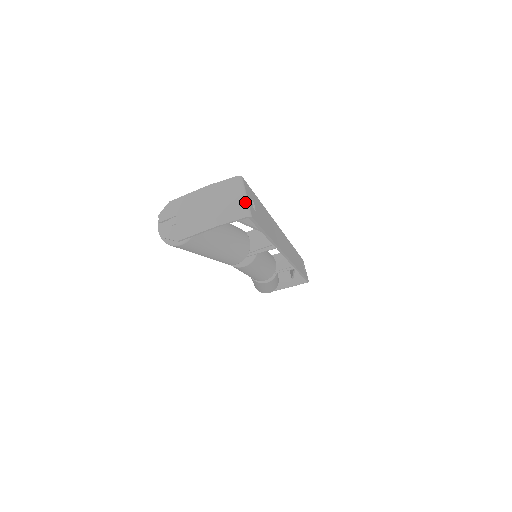
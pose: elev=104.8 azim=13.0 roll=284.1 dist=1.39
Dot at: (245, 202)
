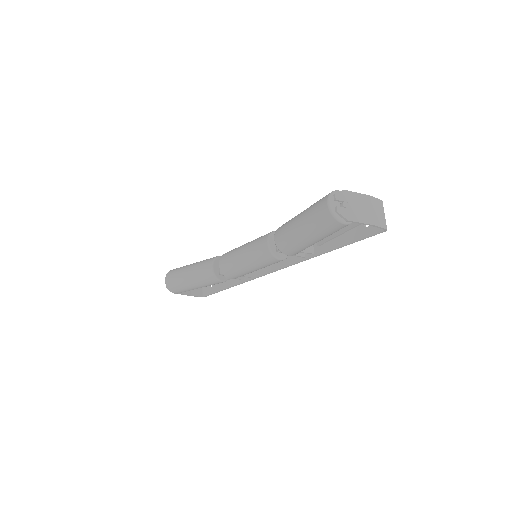
Dot at: occluded
